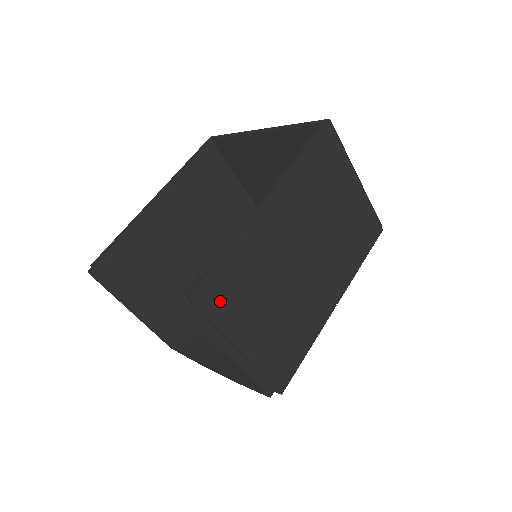
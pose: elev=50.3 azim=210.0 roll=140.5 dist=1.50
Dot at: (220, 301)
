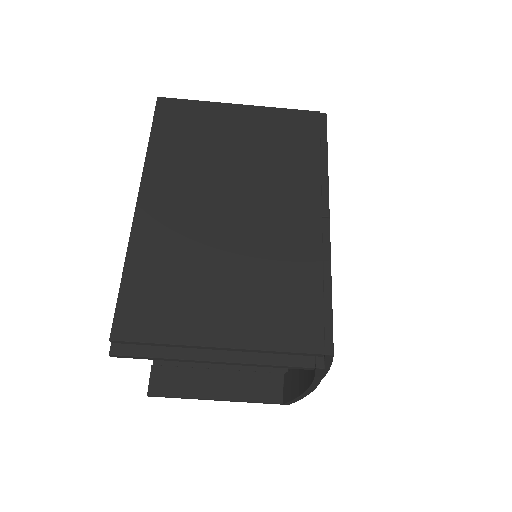
Dot at: (152, 320)
